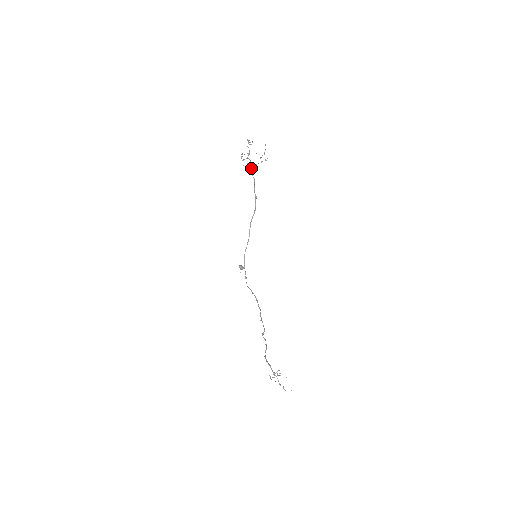
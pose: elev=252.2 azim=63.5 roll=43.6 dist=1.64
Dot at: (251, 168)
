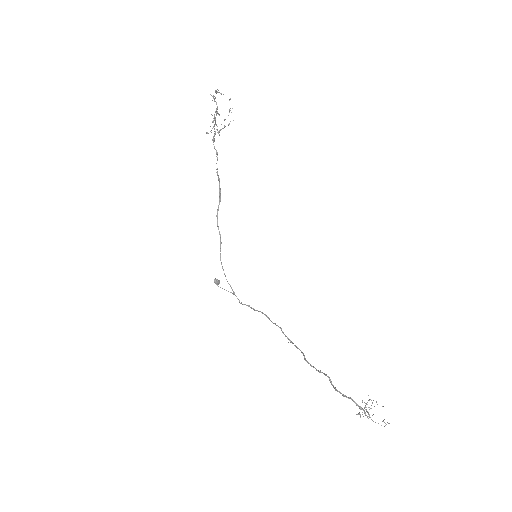
Dot at: (213, 137)
